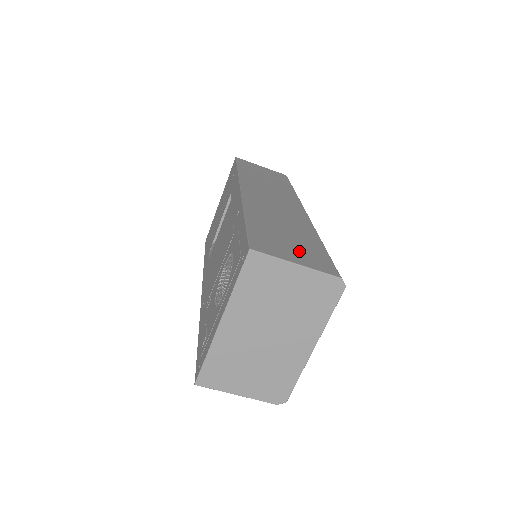
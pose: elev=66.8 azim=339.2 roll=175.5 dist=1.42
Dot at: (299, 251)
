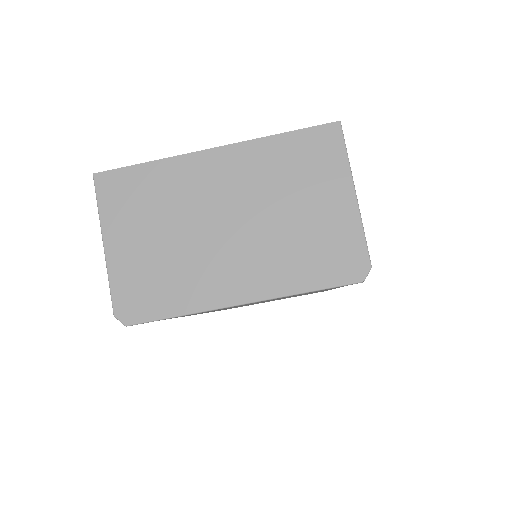
Dot at: occluded
